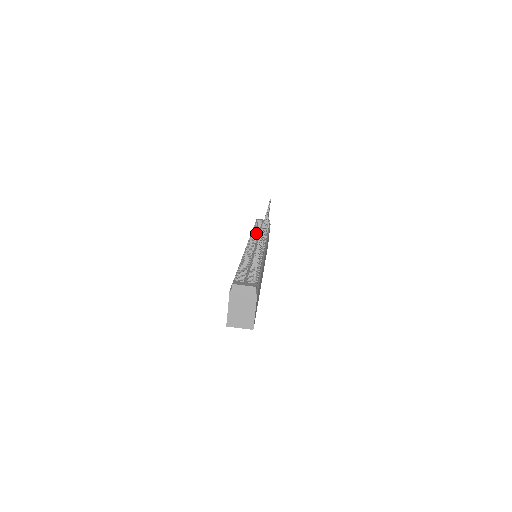
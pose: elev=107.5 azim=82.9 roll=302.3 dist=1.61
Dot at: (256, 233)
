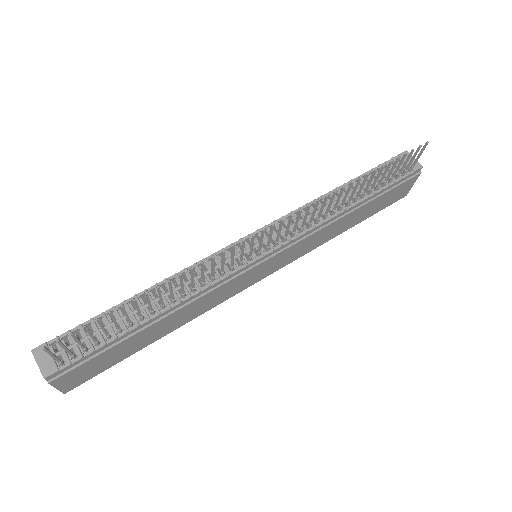
Dot at: (311, 209)
